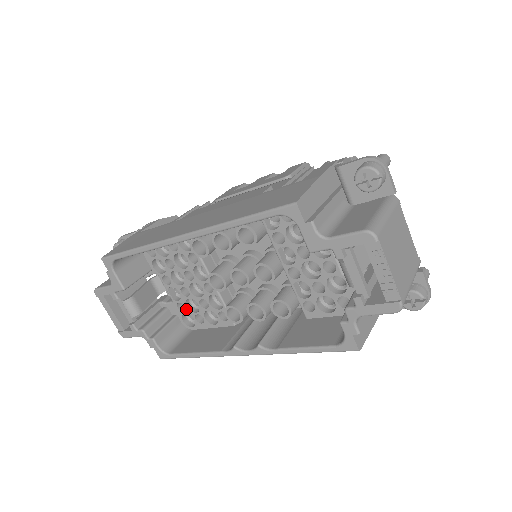
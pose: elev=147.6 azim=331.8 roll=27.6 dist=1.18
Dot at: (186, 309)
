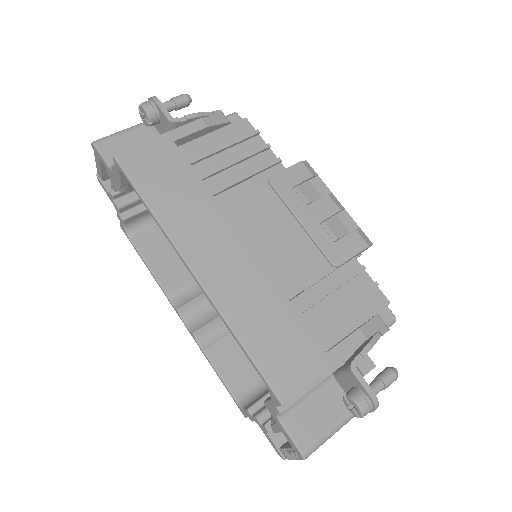
Dot at: occluded
